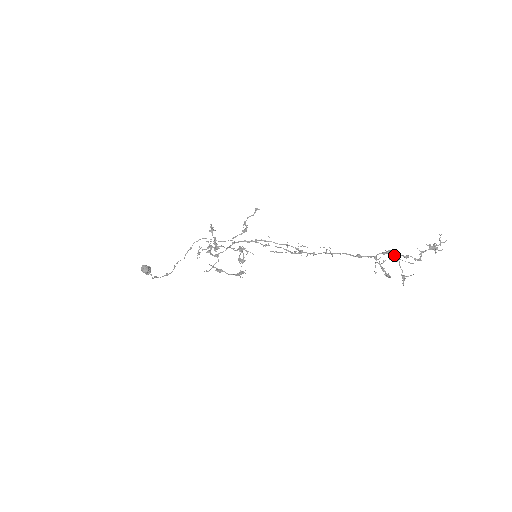
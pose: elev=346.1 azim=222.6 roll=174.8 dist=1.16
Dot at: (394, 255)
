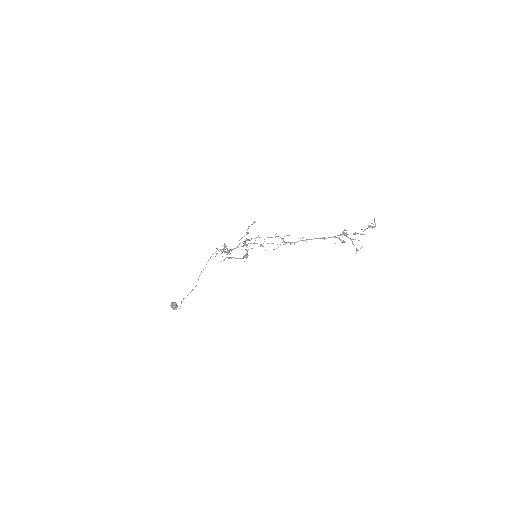
Dot at: (348, 237)
